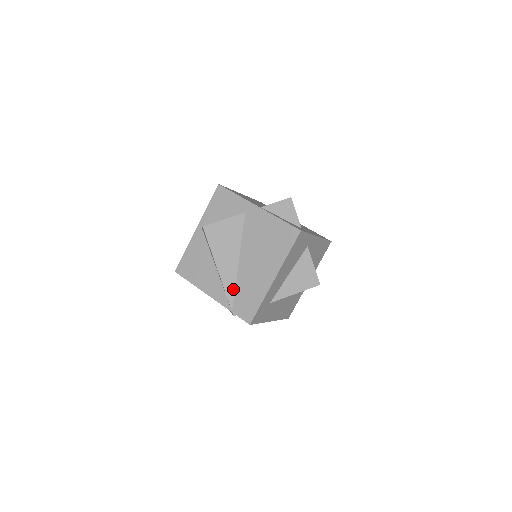
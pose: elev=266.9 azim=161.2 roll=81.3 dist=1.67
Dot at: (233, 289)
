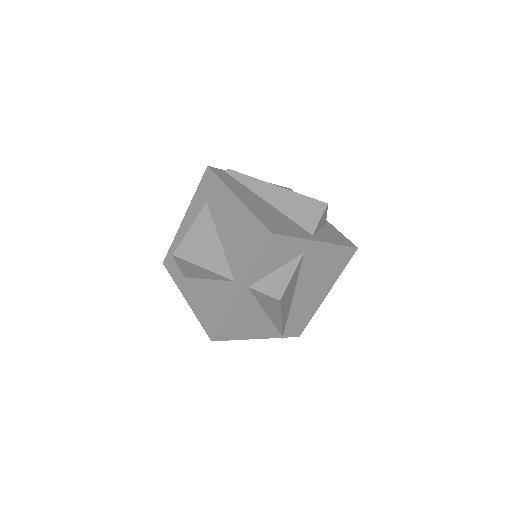
Dot at: (286, 322)
